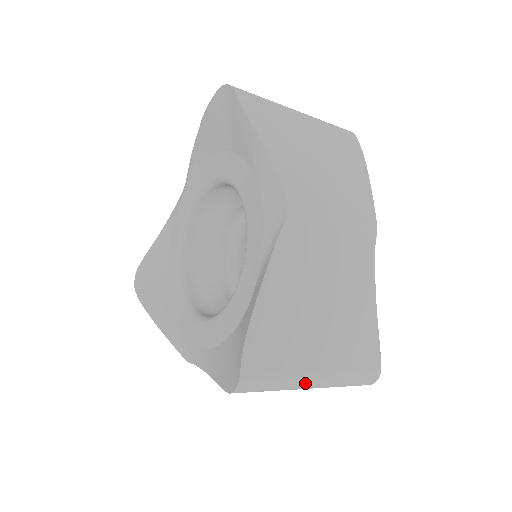
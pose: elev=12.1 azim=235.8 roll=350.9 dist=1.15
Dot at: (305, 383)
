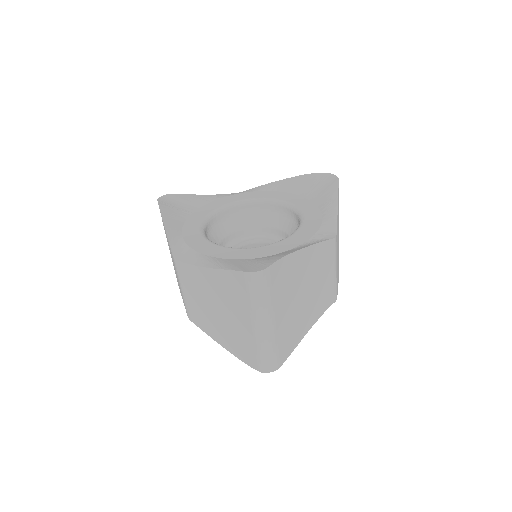
Dot at: (266, 318)
